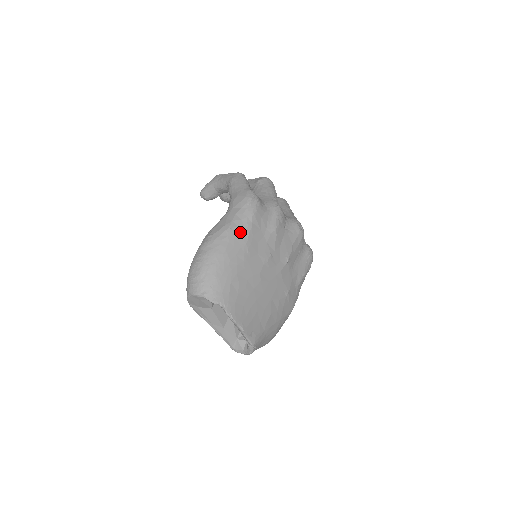
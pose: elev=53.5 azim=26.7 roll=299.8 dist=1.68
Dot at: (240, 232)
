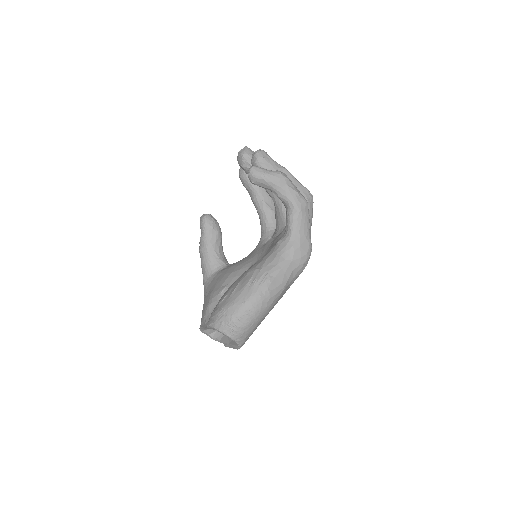
Dot at: (286, 289)
